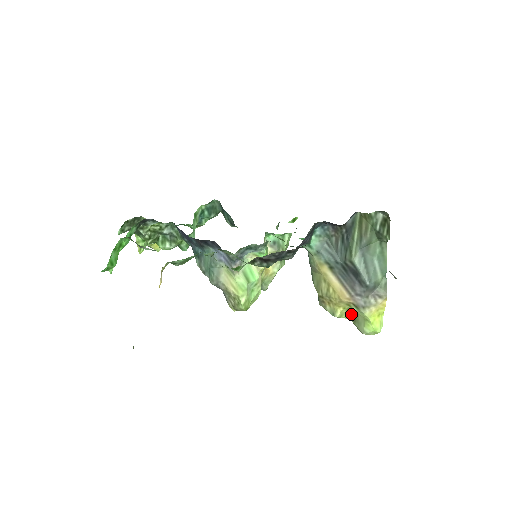
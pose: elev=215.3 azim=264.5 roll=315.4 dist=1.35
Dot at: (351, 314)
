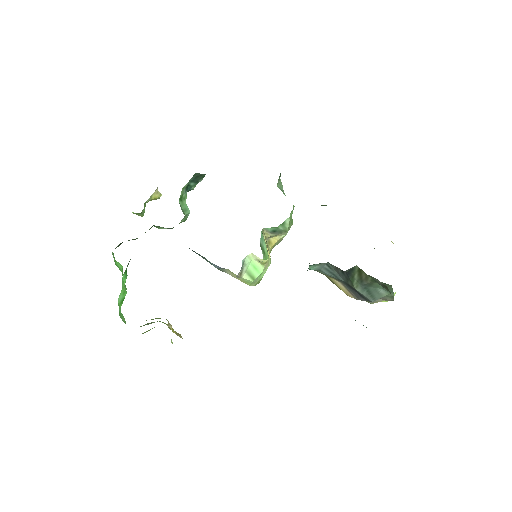
Dot at: occluded
